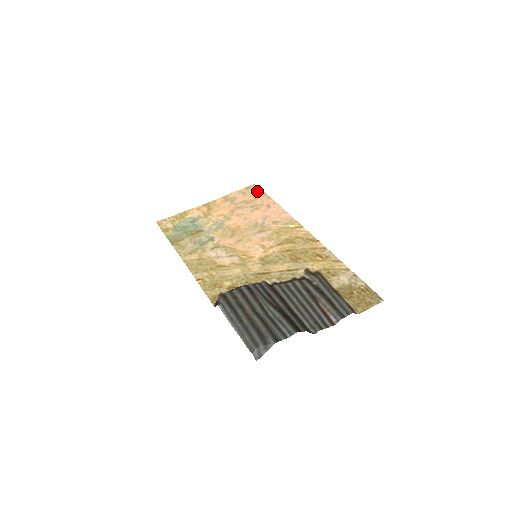
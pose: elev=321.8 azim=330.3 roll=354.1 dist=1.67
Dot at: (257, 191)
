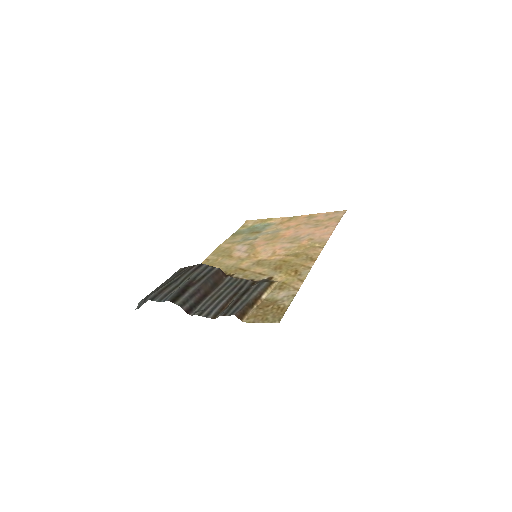
Dot at: (338, 215)
